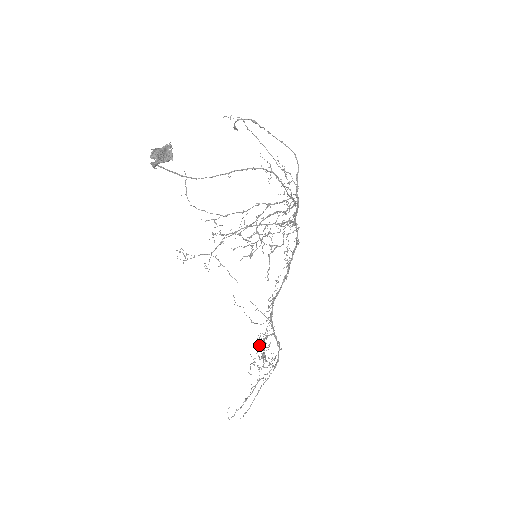
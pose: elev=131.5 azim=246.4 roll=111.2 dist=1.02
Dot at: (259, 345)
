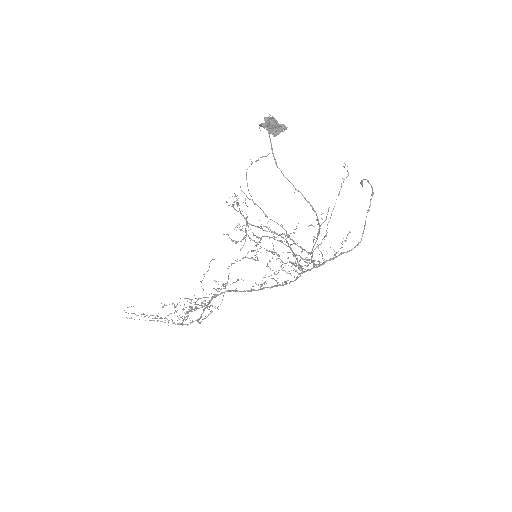
Dot at: occluded
